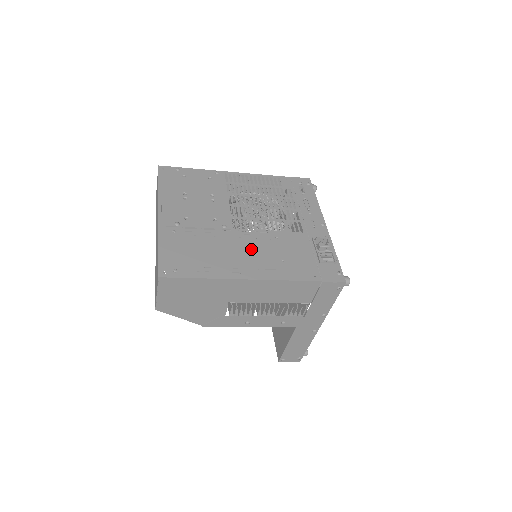
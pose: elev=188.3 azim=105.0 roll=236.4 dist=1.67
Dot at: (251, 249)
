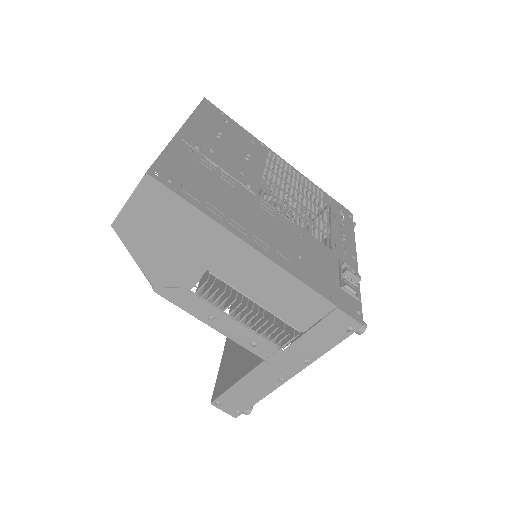
Dot at: (269, 224)
